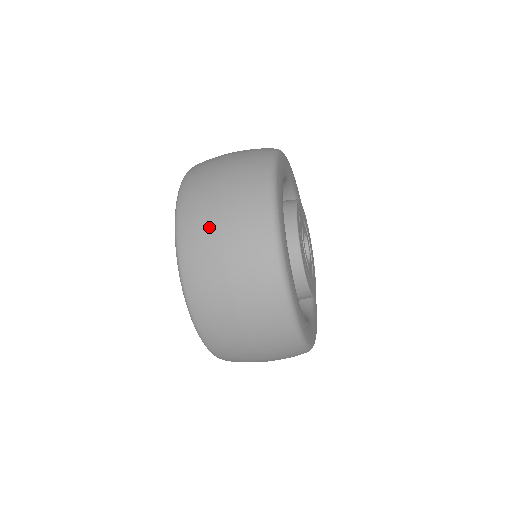
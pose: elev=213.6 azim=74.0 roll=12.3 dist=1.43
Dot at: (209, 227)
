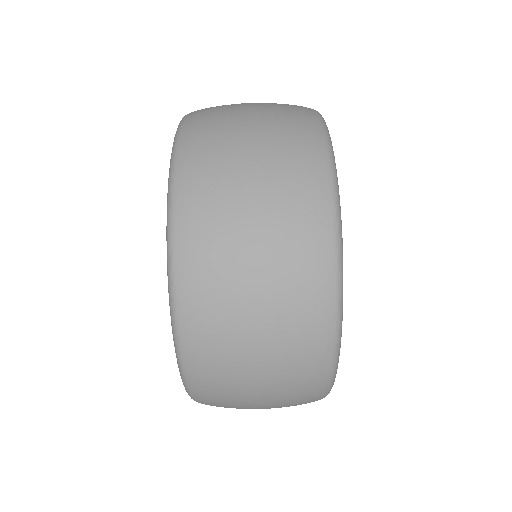
Dot at: (232, 138)
